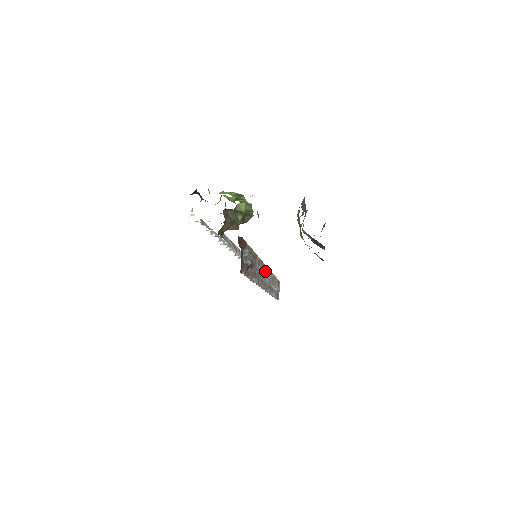
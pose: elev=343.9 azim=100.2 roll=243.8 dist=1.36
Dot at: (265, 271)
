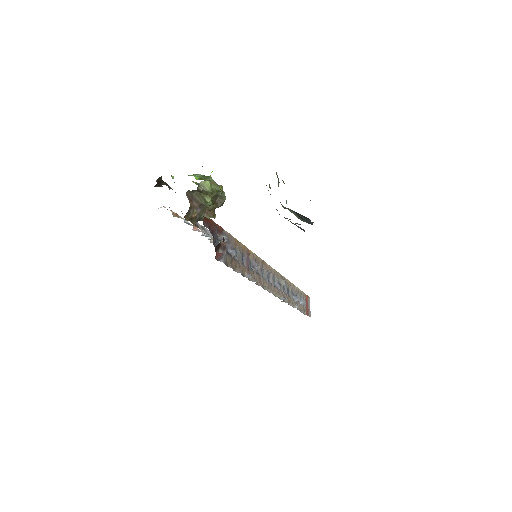
Dot at: (273, 275)
